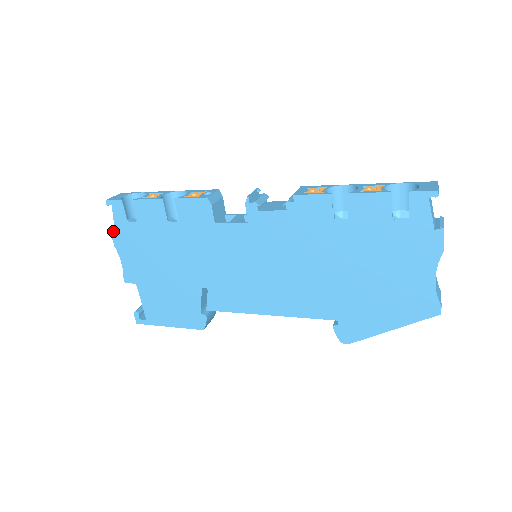
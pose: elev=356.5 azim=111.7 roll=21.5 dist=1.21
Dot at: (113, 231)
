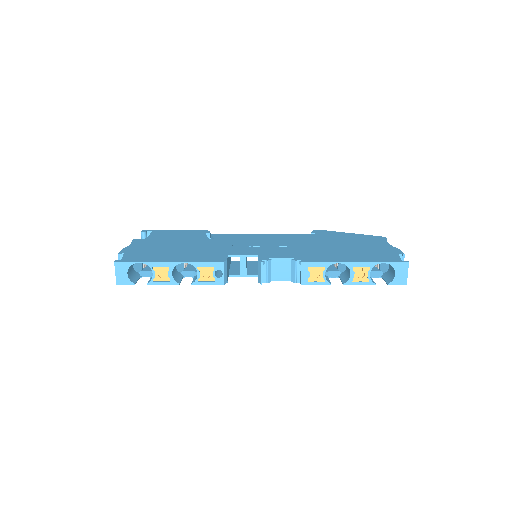
Dot at: occluded
